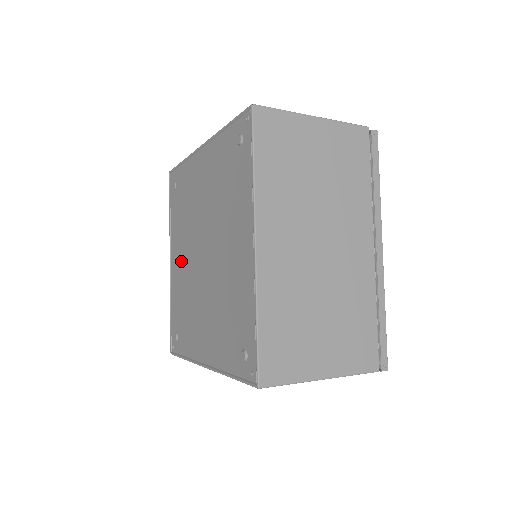
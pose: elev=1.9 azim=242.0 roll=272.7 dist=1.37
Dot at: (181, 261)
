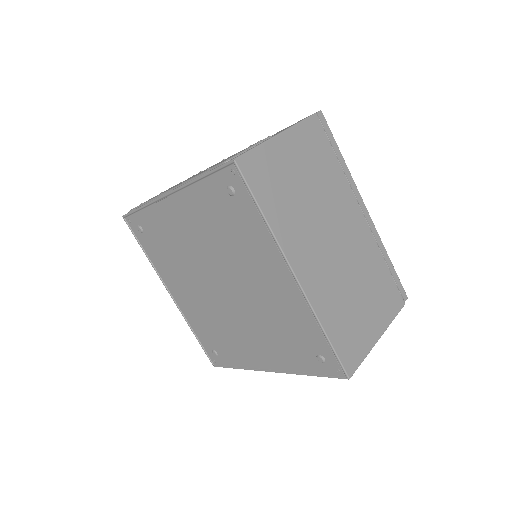
Dot at: (188, 232)
